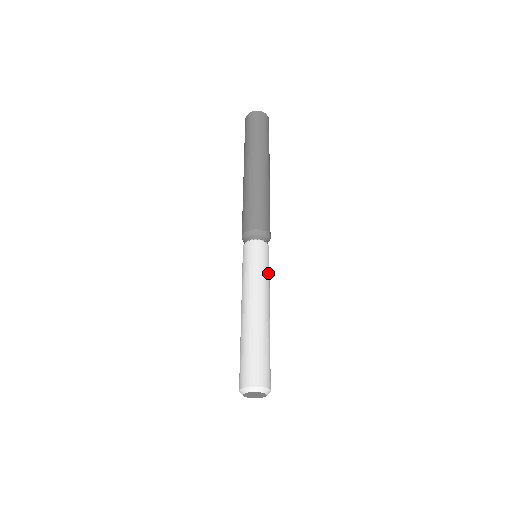
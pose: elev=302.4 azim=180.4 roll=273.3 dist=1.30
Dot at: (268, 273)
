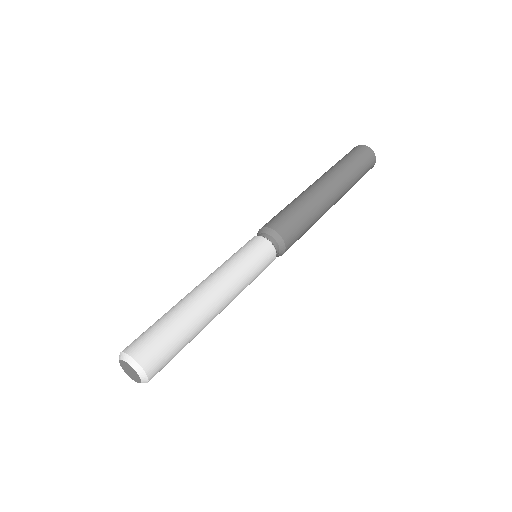
Dot at: (252, 280)
